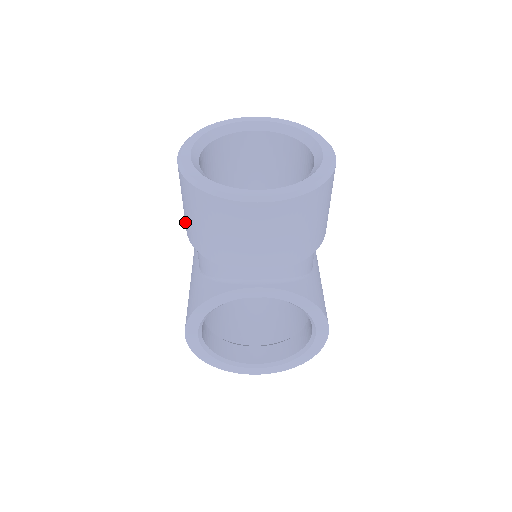
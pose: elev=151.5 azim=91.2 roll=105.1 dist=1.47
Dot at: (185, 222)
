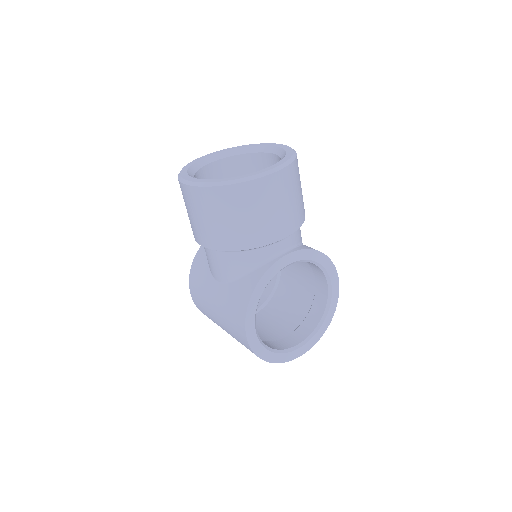
Dot at: (206, 238)
